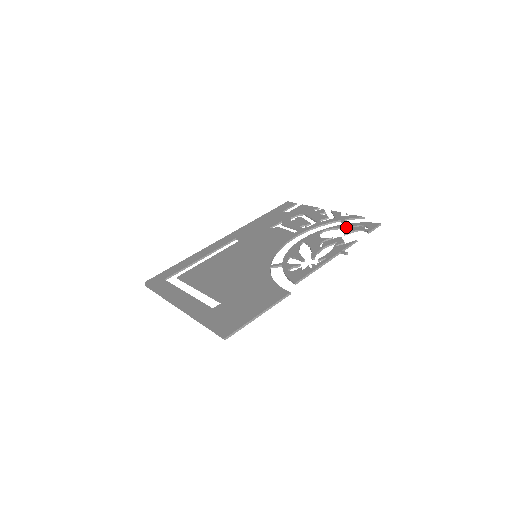
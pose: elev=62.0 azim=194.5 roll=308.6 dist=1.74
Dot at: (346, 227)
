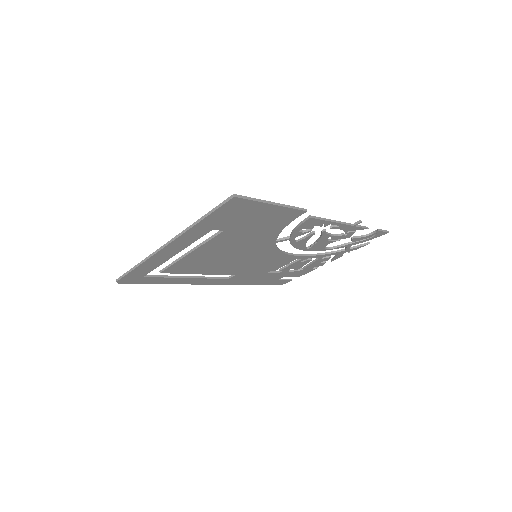
Dot at: (352, 242)
